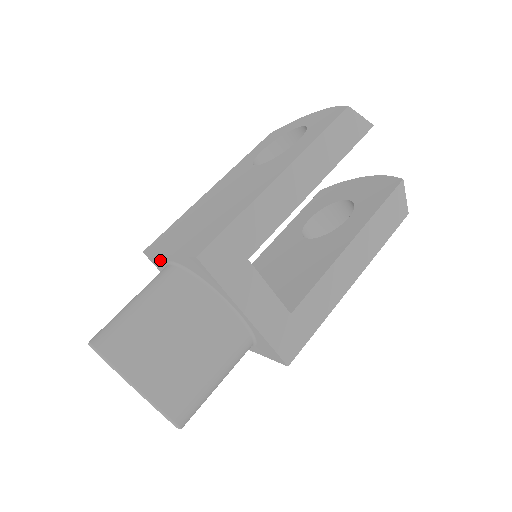
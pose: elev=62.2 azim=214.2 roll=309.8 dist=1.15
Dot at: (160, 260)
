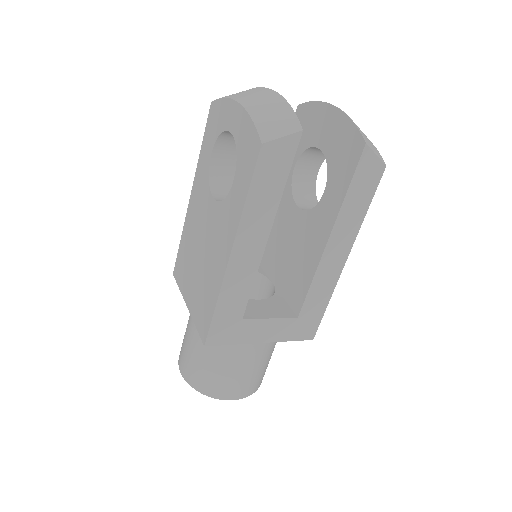
Dot at: occluded
